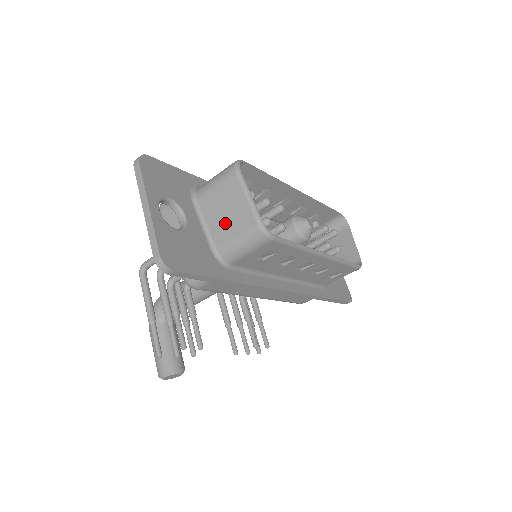
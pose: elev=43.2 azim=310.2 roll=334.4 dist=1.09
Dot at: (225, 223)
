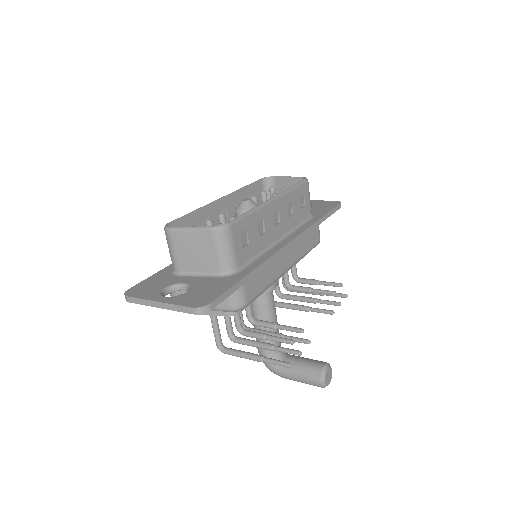
Dot at: (203, 257)
